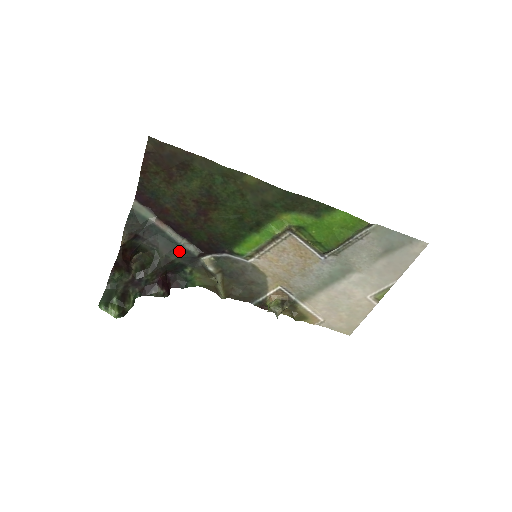
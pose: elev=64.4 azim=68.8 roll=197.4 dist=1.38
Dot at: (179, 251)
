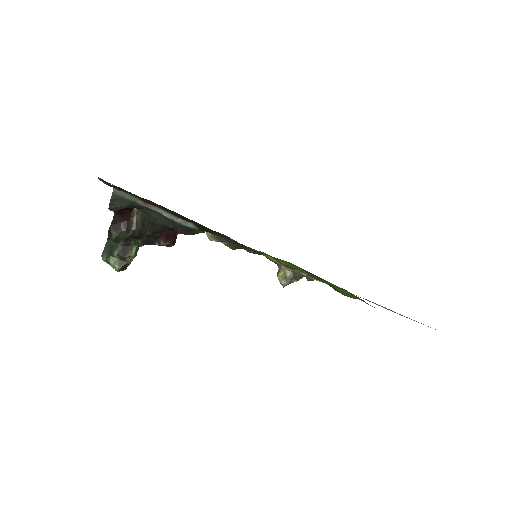
Dot at: (176, 225)
